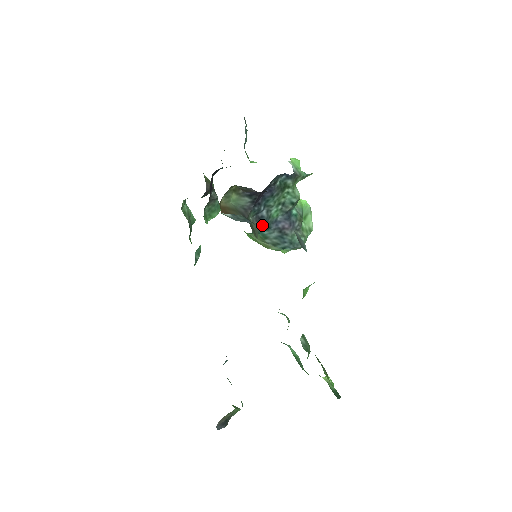
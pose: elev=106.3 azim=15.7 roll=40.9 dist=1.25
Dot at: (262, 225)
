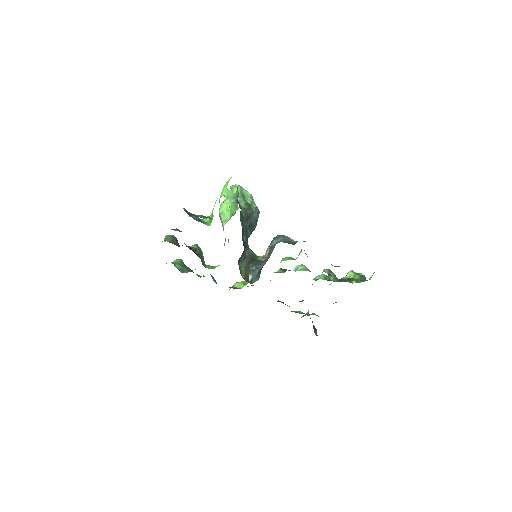
Dot at: occluded
